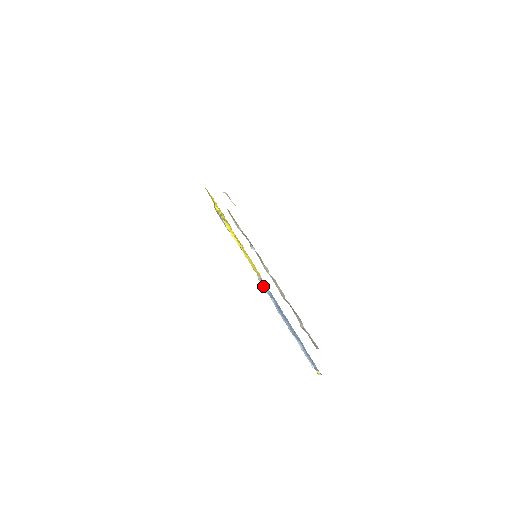
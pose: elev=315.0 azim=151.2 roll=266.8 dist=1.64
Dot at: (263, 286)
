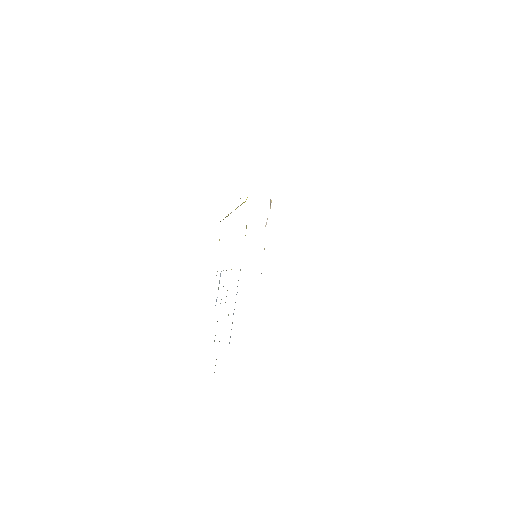
Dot at: occluded
